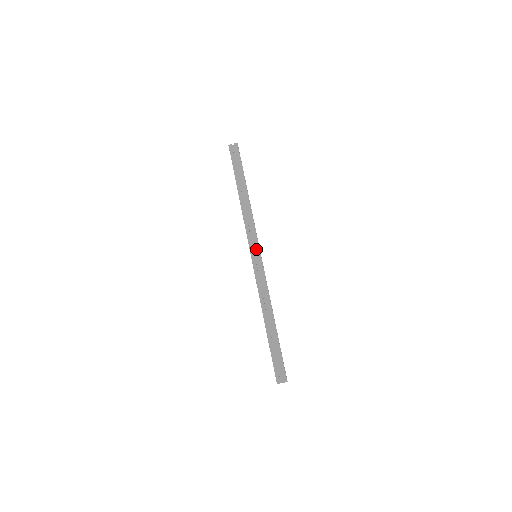
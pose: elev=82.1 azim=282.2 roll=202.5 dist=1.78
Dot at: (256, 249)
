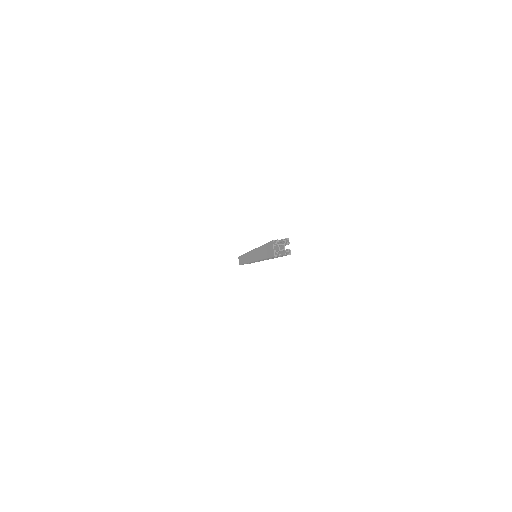
Dot at: occluded
